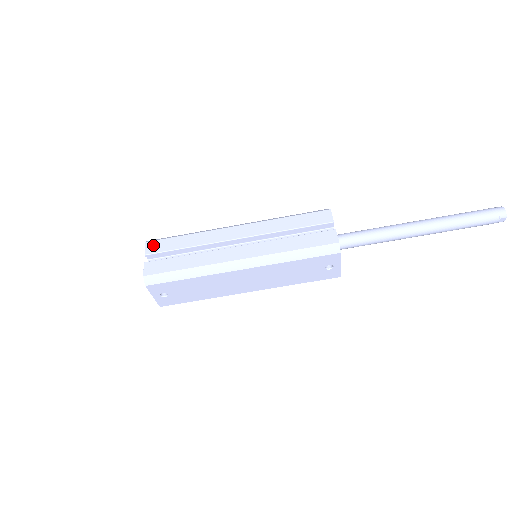
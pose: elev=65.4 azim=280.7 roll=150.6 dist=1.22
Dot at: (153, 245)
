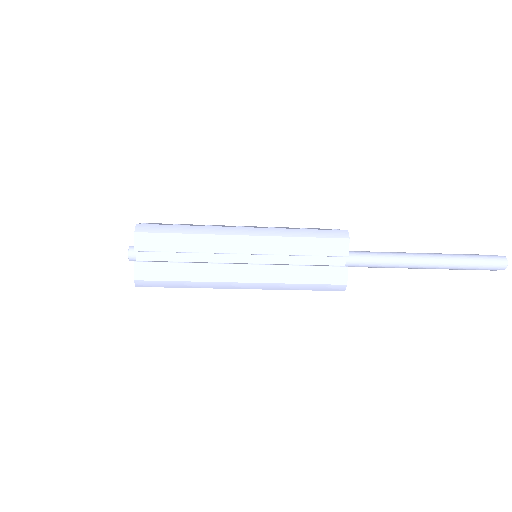
Dot at: (144, 239)
